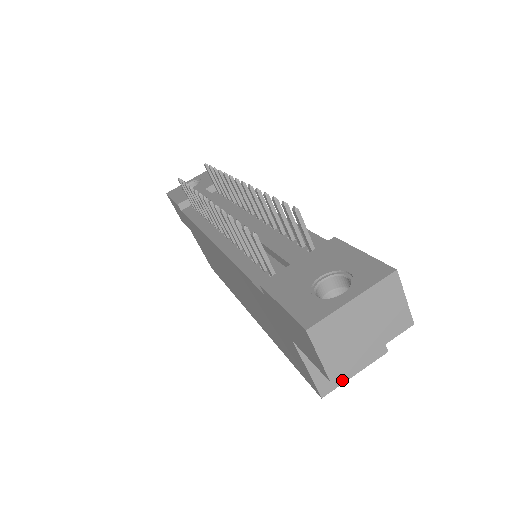
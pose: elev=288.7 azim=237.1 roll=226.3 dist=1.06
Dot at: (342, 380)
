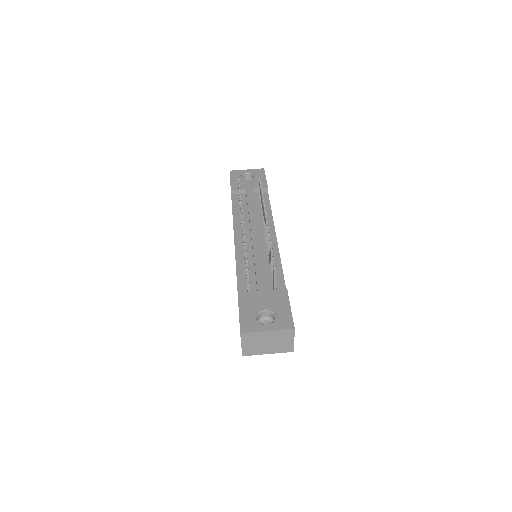
Dot at: occluded
